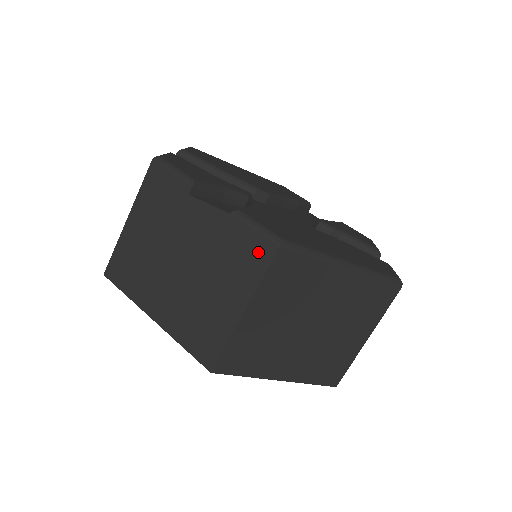
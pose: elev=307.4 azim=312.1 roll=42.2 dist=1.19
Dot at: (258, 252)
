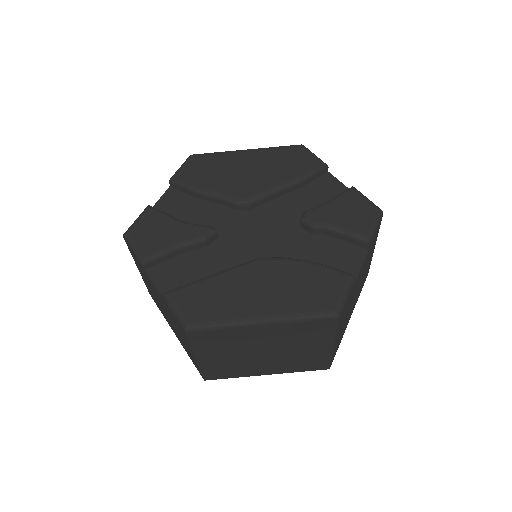
Dot at: (181, 328)
